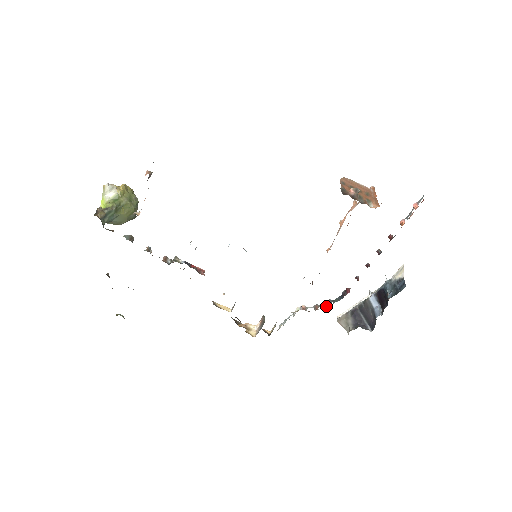
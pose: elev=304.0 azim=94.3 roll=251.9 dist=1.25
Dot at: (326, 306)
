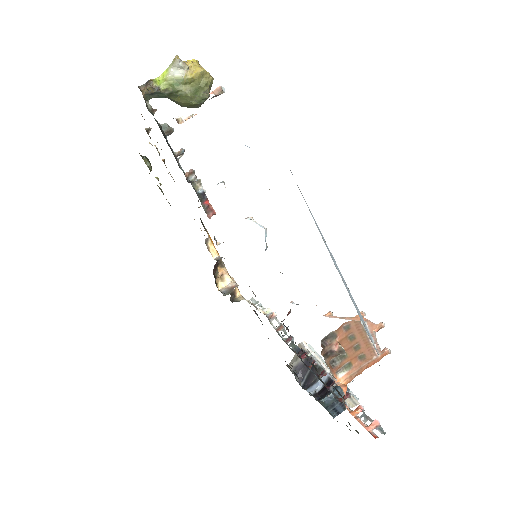
Dot at: (285, 338)
